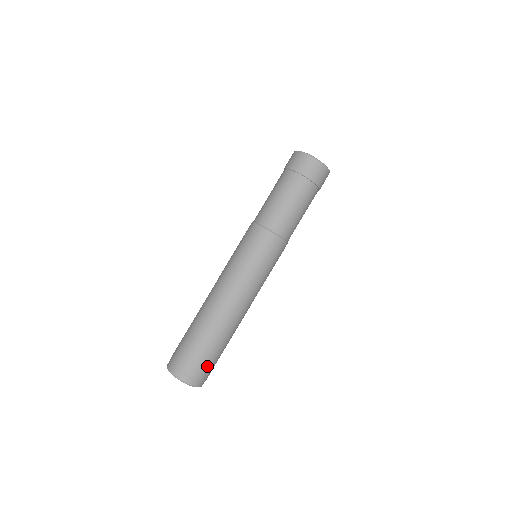
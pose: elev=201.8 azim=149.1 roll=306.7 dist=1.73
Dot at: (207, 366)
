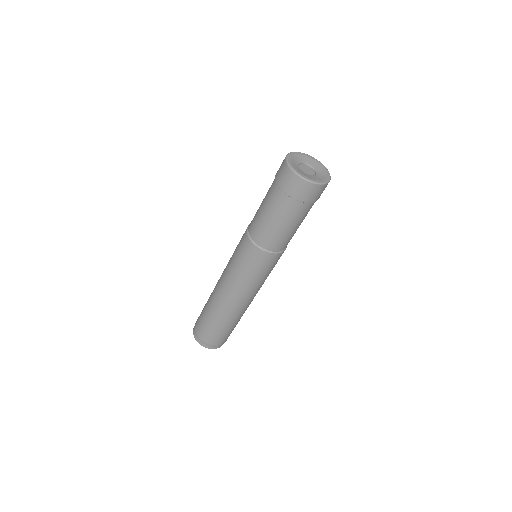
Dot at: (215, 338)
